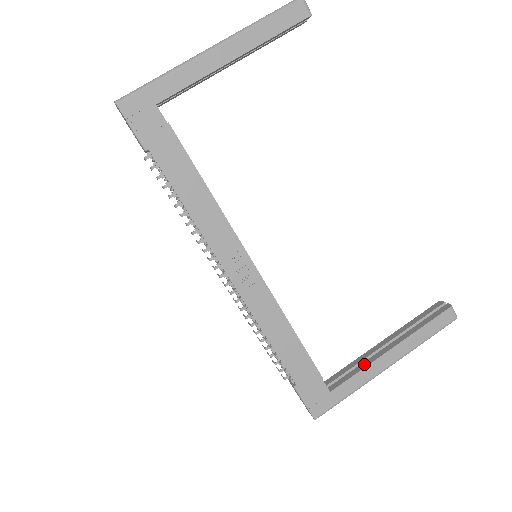
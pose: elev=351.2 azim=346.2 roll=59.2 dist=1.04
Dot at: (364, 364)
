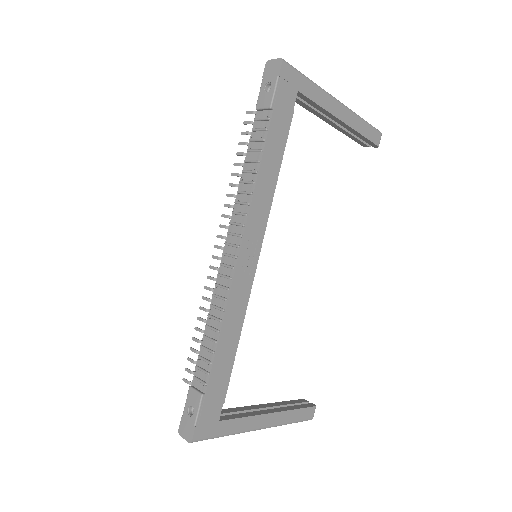
Dot at: (249, 413)
